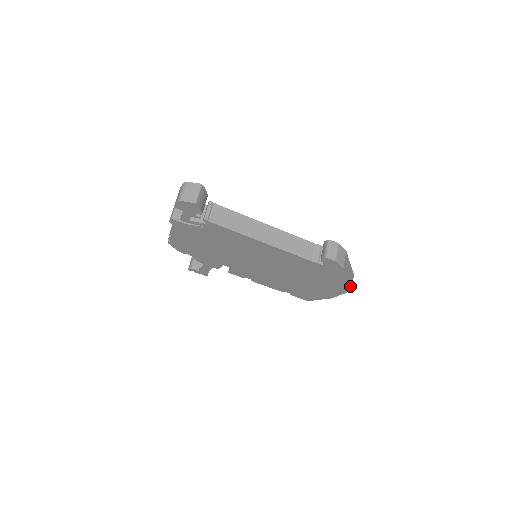
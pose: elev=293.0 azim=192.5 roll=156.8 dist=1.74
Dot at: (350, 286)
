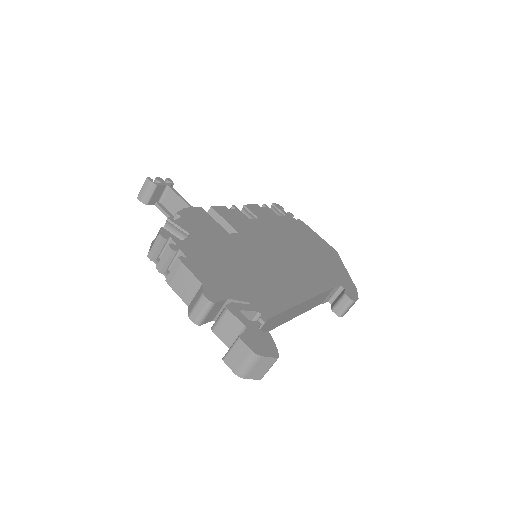
Dot at: occluded
